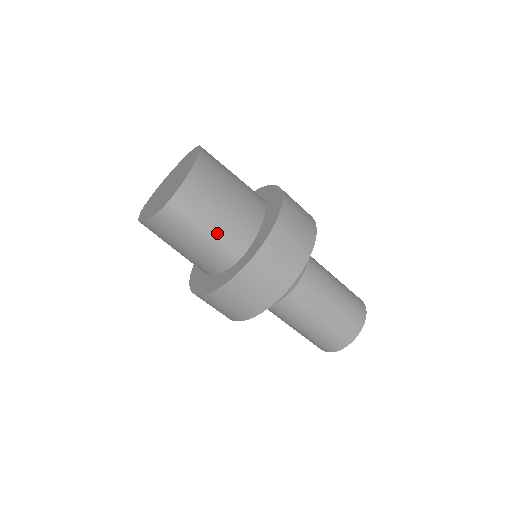
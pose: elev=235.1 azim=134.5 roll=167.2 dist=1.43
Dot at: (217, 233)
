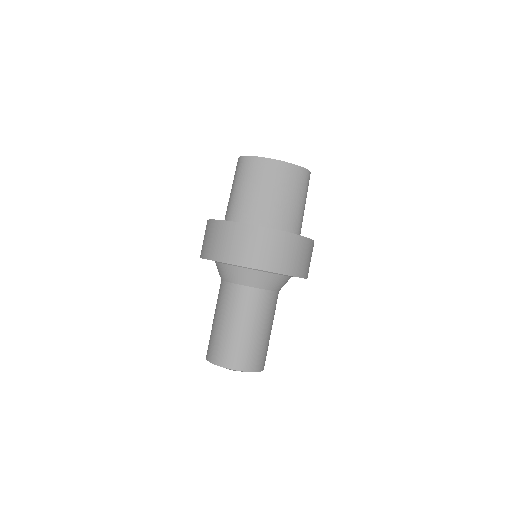
Dot at: occluded
